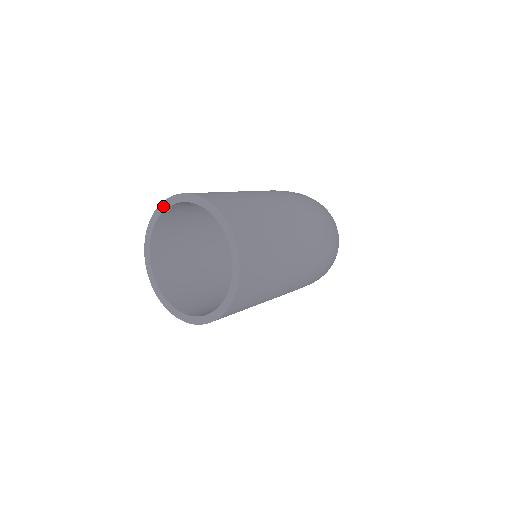
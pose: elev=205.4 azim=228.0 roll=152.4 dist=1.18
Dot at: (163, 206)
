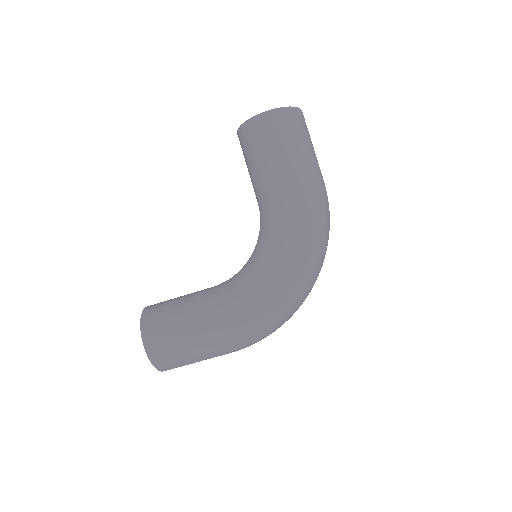
Dot at: occluded
